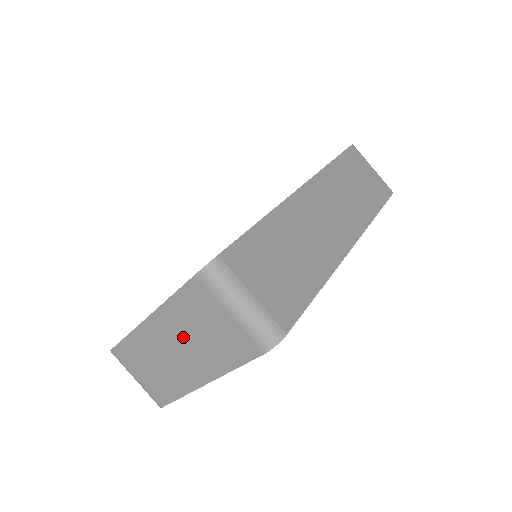
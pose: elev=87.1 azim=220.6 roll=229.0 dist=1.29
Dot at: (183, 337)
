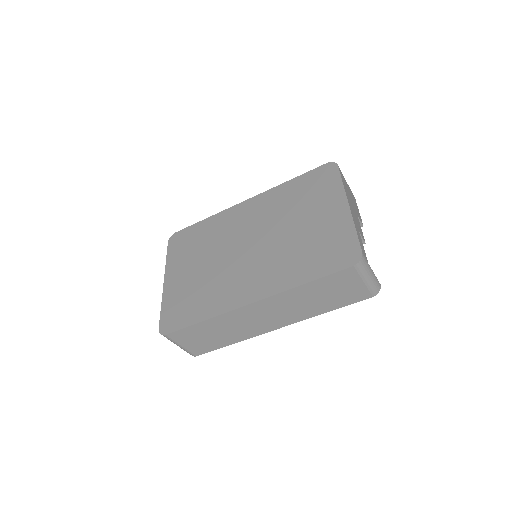
Dot at: occluded
